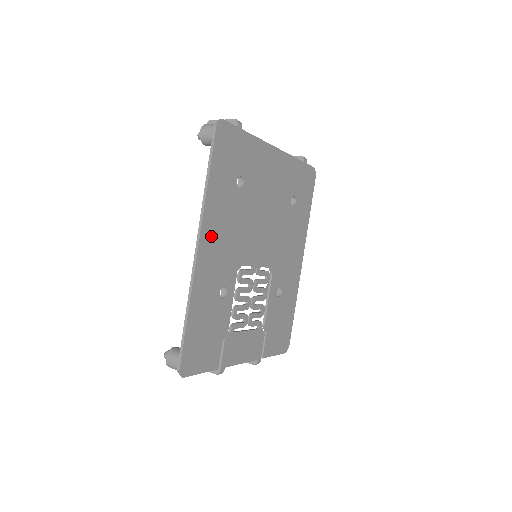
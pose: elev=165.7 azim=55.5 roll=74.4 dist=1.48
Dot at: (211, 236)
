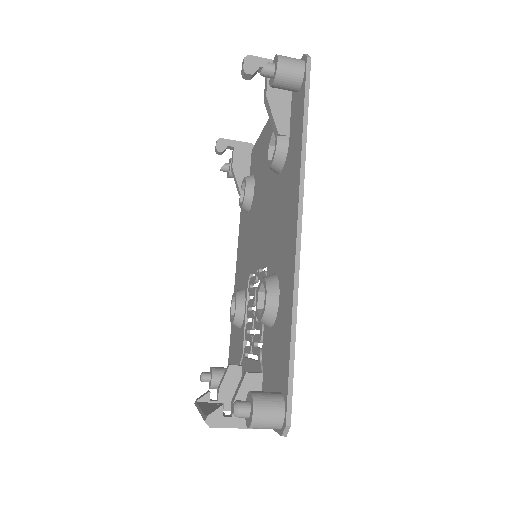
Dot at: occluded
